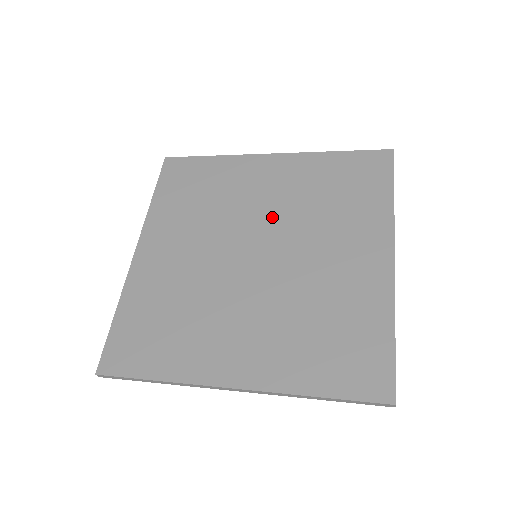
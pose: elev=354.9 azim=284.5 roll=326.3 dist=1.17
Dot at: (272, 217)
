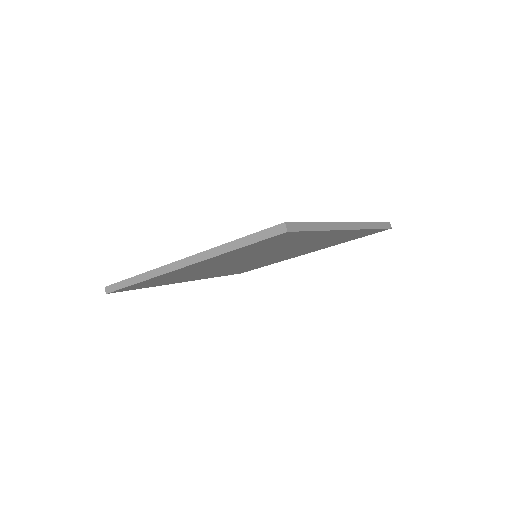
Dot at: occluded
